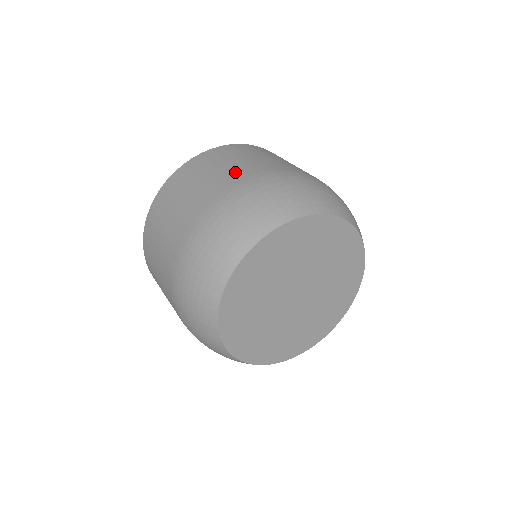
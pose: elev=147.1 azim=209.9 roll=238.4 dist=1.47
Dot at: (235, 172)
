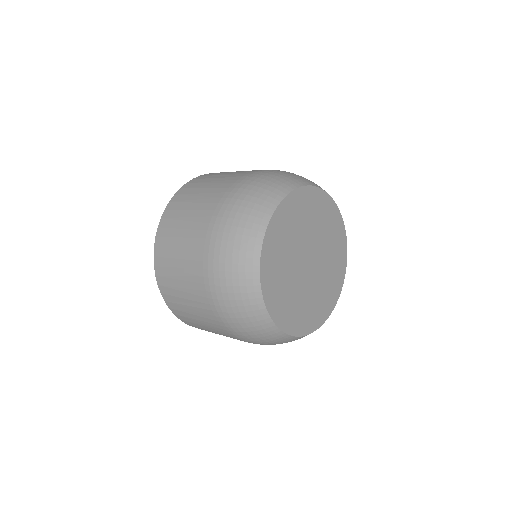
Dot at: (227, 179)
